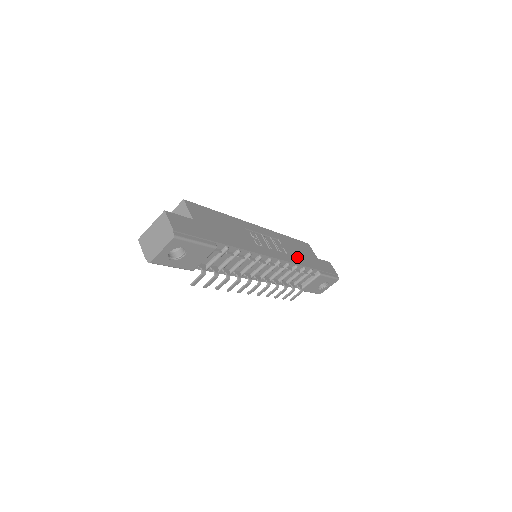
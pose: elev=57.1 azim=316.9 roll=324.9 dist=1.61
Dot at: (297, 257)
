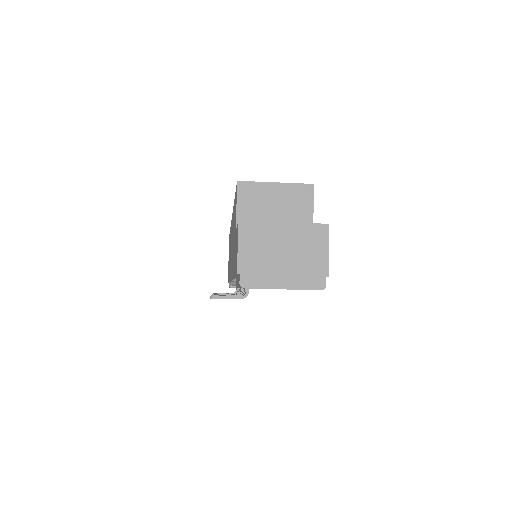
Dot at: occluded
